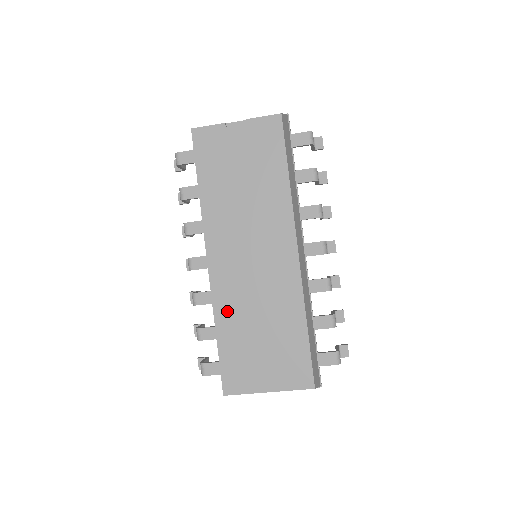
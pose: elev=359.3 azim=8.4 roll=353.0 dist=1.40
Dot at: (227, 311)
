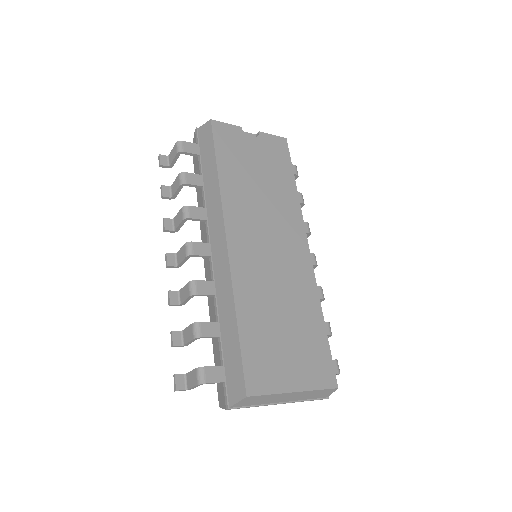
Dot at: (248, 295)
